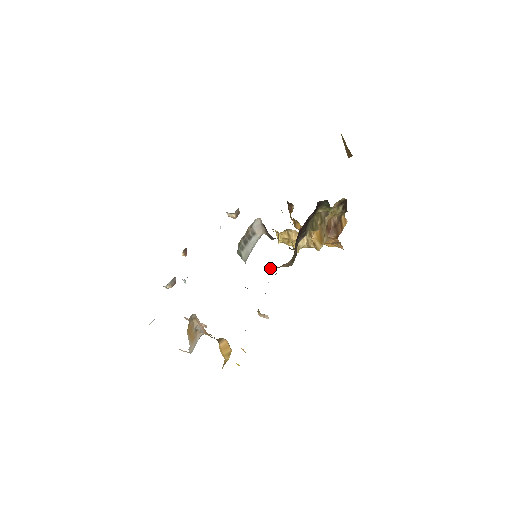
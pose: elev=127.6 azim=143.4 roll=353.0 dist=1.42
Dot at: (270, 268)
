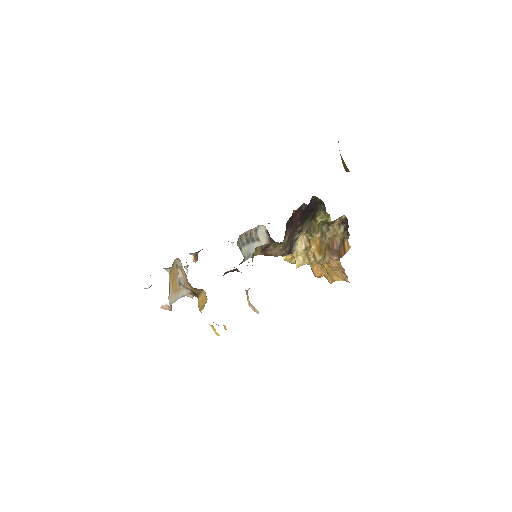
Dot at: (263, 252)
